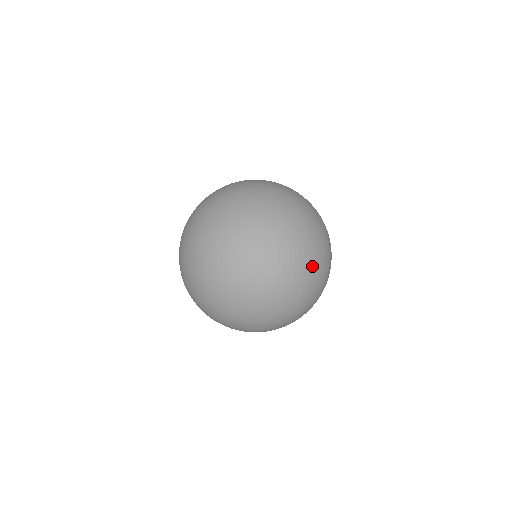
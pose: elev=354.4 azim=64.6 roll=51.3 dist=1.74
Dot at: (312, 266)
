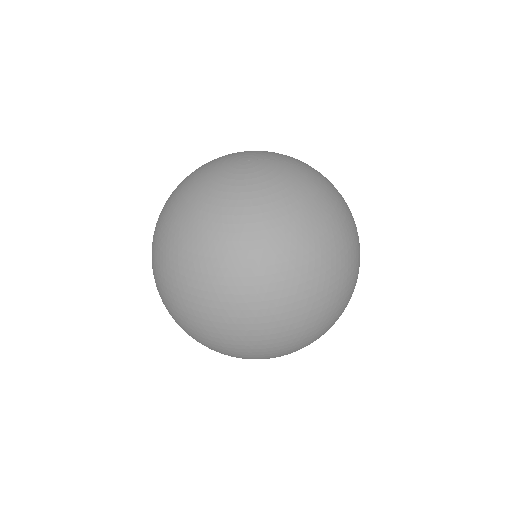
Dot at: occluded
